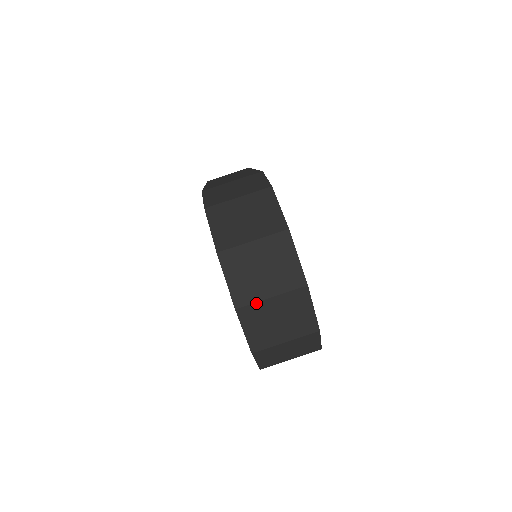
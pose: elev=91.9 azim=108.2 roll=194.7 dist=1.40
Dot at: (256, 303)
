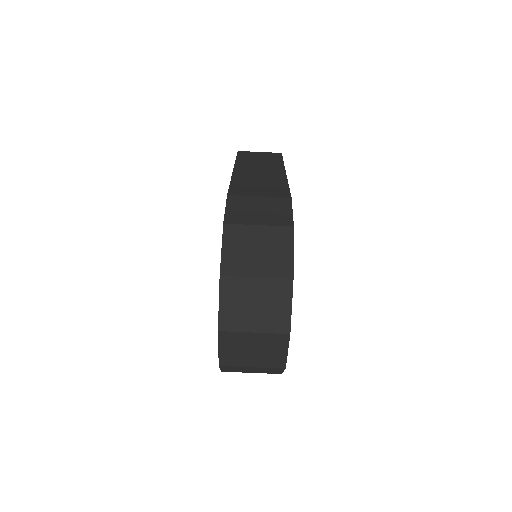
Dot at: (239, 332)
